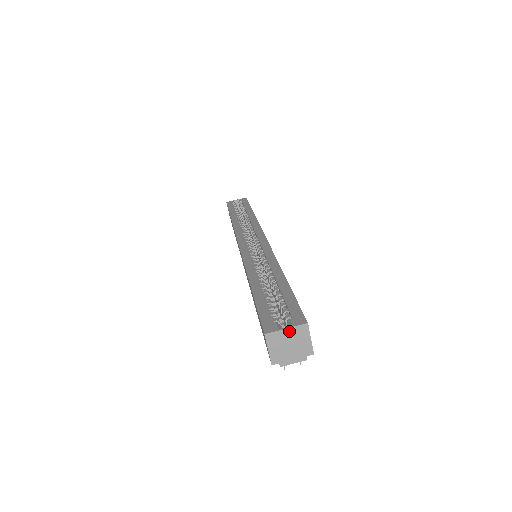
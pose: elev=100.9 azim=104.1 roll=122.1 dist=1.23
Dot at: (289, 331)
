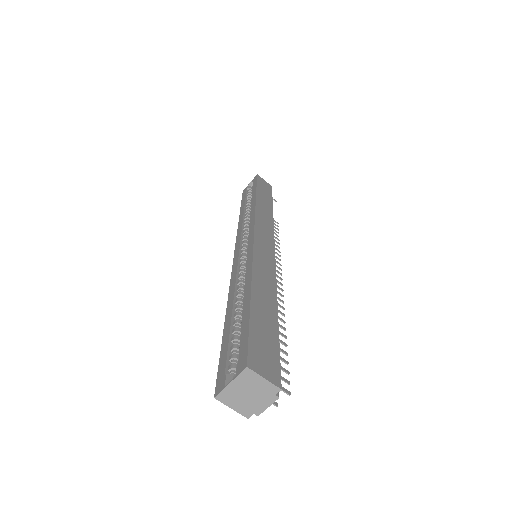
Dot at: (235, 383)
